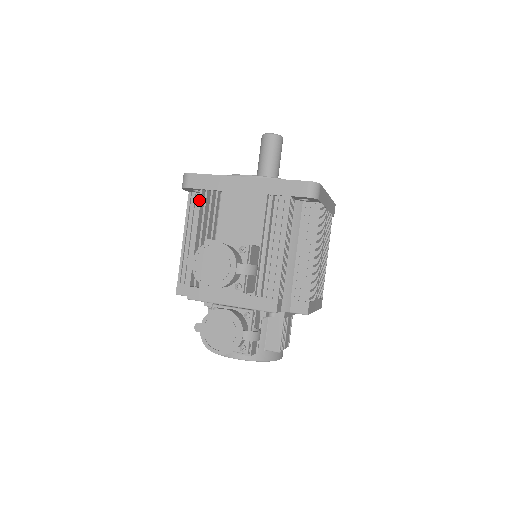
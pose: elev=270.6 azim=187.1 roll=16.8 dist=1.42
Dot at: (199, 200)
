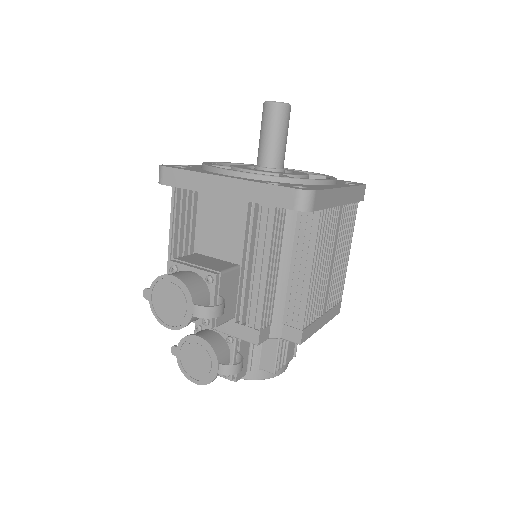
Dot at: (175, 201)
